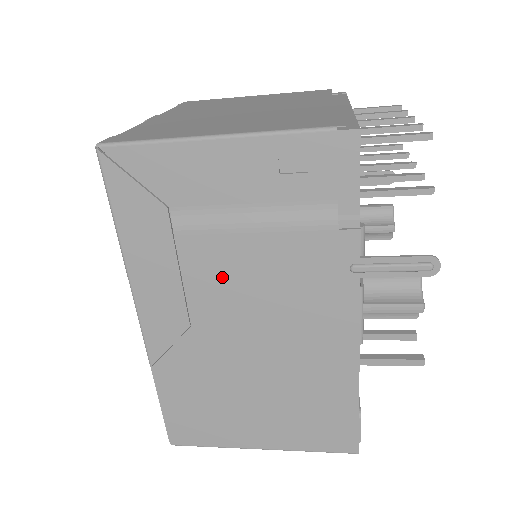
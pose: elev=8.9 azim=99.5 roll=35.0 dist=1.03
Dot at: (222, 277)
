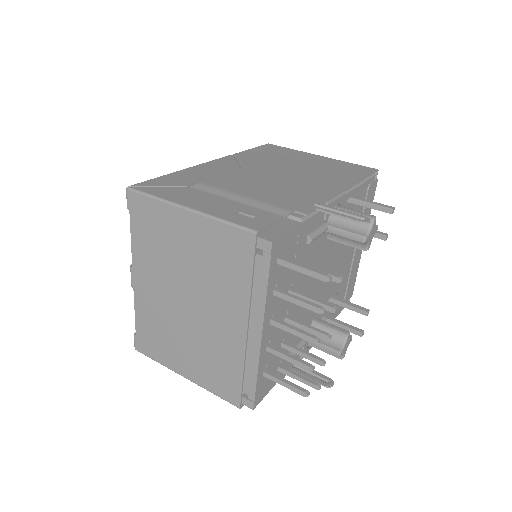
Dot at: occluded
